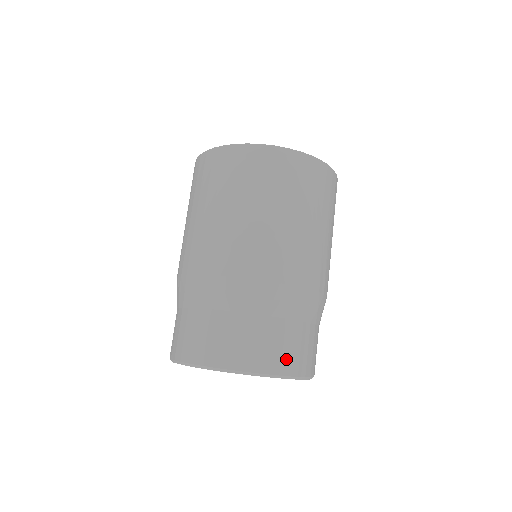
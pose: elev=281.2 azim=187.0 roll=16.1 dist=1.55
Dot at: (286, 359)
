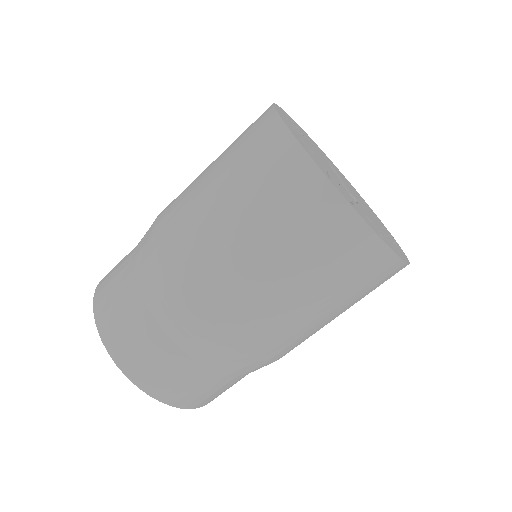
Dot at: (143, 370)
